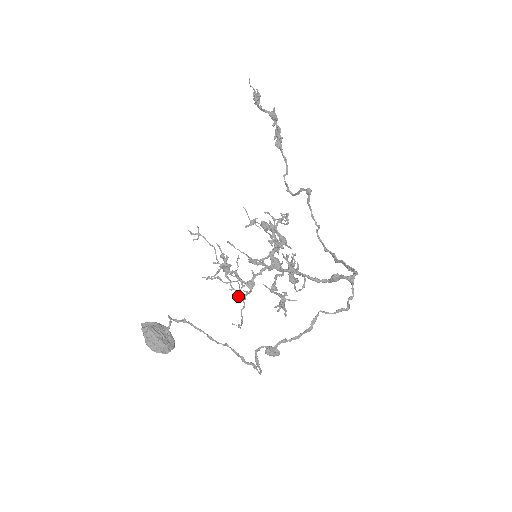
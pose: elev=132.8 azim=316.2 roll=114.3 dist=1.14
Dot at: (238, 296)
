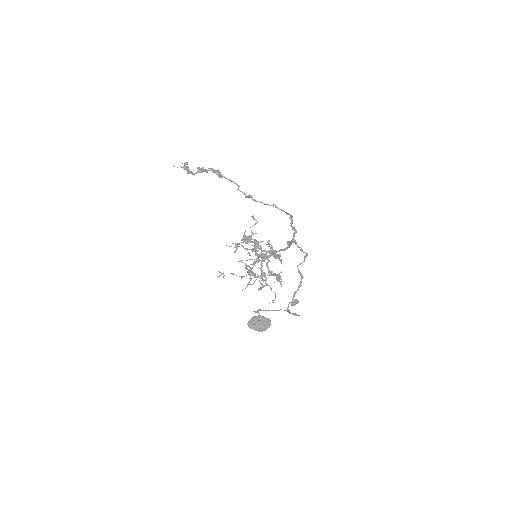
Dot at: (262, 287)
